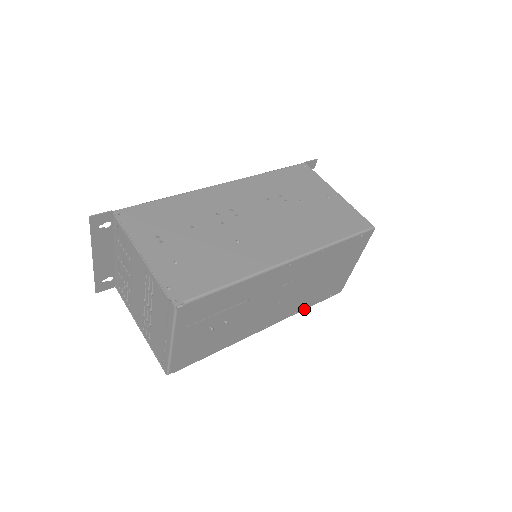
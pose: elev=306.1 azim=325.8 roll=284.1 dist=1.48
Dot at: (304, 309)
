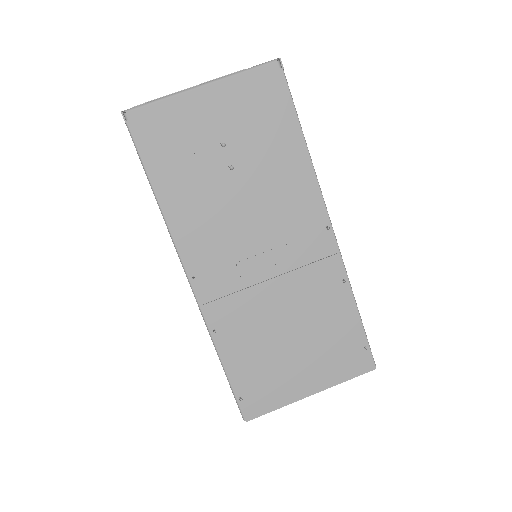
Dot at: (218, 350)
